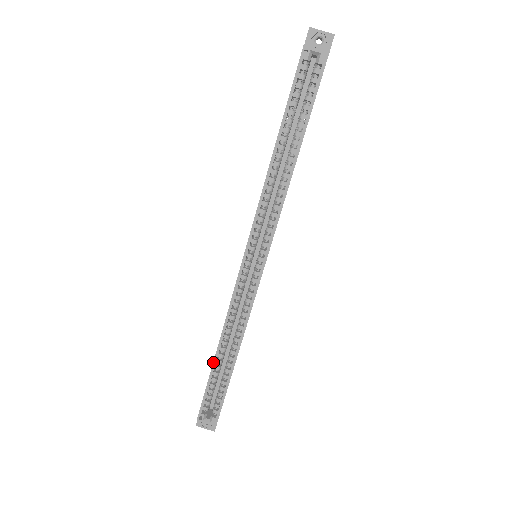
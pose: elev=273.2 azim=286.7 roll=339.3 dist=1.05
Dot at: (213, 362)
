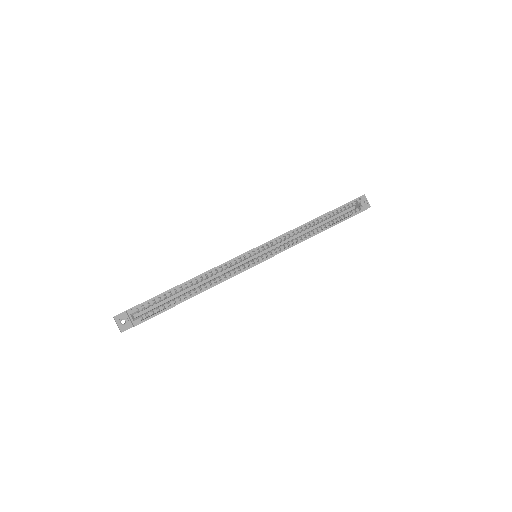
Dot at: (182, 283)
